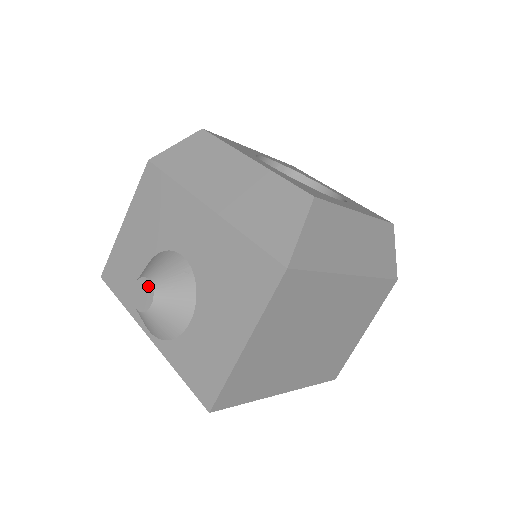
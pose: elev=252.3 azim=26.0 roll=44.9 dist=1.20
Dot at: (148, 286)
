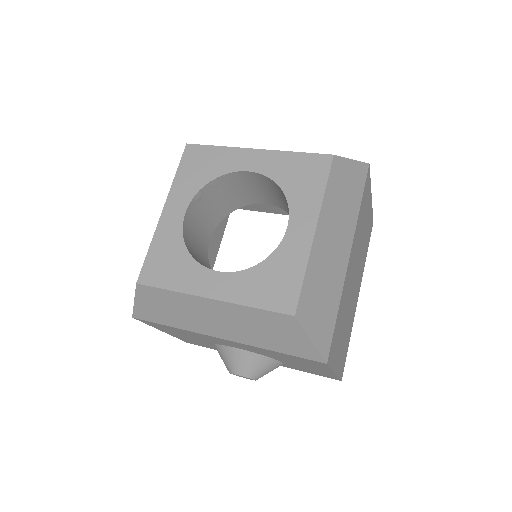
Dot at: occluded
